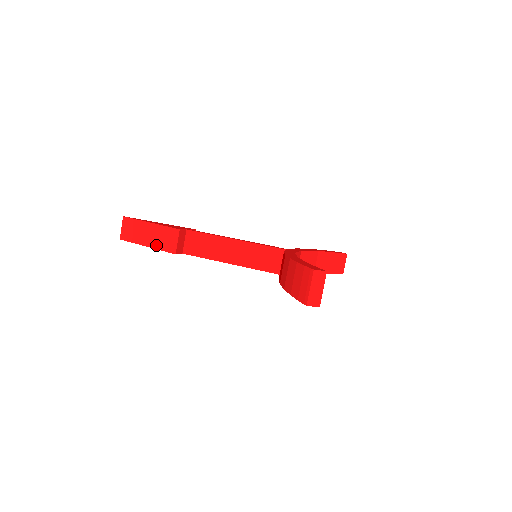
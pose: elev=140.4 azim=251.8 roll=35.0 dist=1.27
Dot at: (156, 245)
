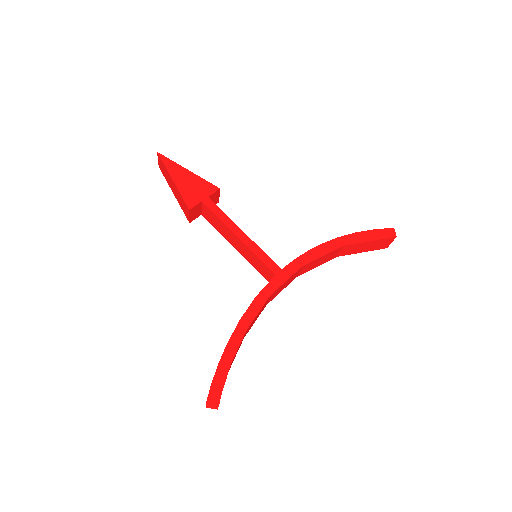
Dot at: (178, 201)
